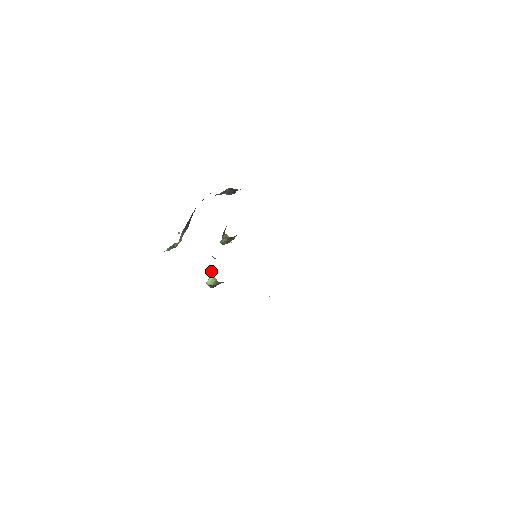
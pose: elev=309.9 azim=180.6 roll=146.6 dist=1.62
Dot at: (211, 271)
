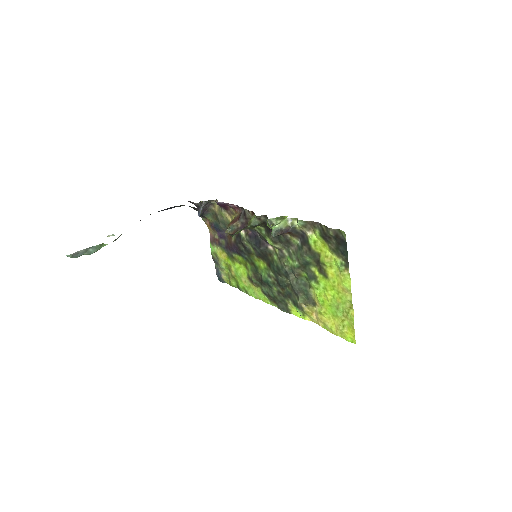
Dot at: (270, 223)
